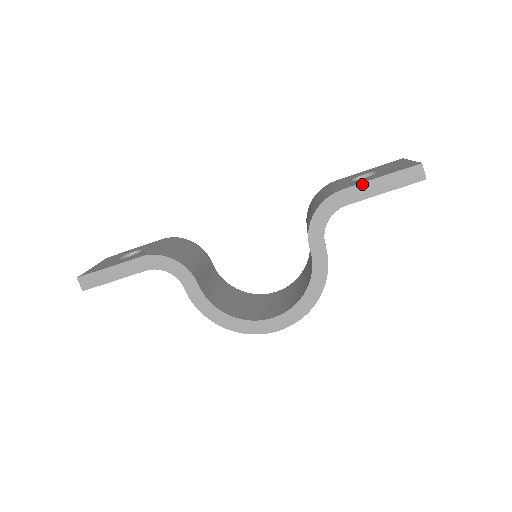
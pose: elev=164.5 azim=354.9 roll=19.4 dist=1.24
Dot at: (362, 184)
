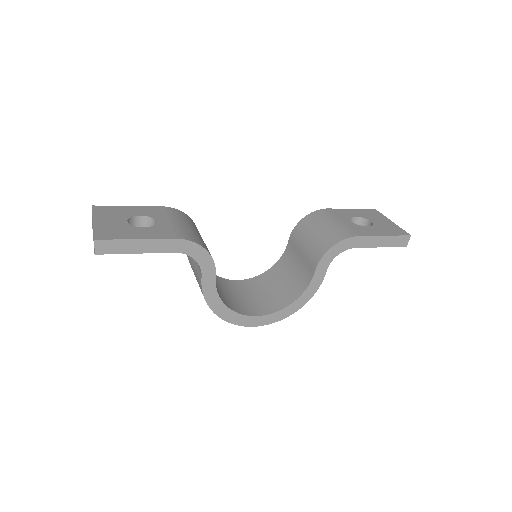
Dot at: (372, 237)
